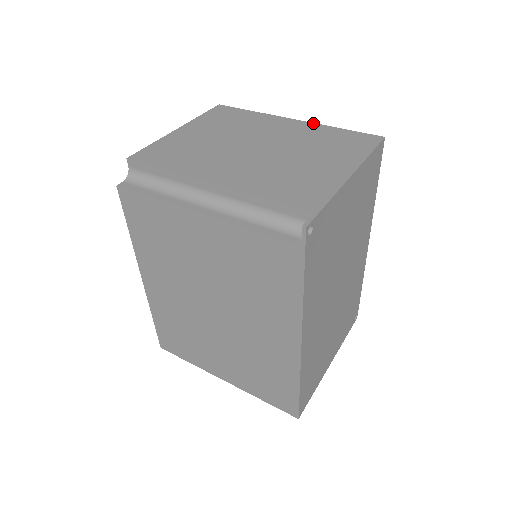
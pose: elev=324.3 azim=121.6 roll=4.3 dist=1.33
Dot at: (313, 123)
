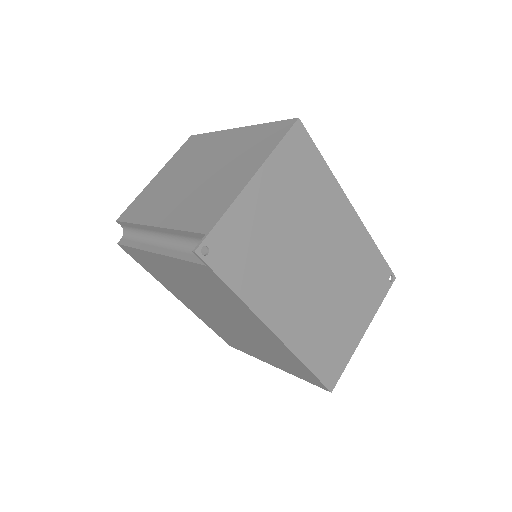
Dot at: (248, 126)
